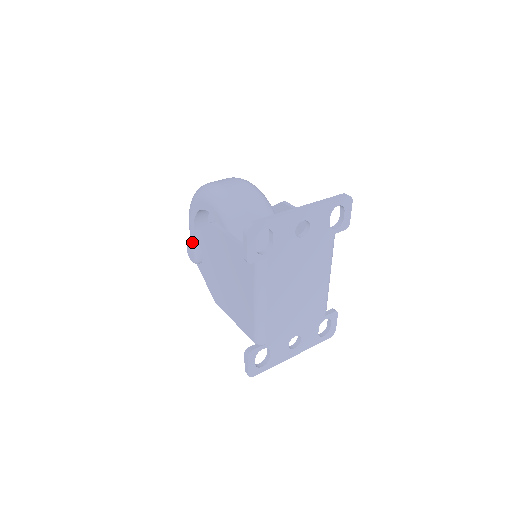
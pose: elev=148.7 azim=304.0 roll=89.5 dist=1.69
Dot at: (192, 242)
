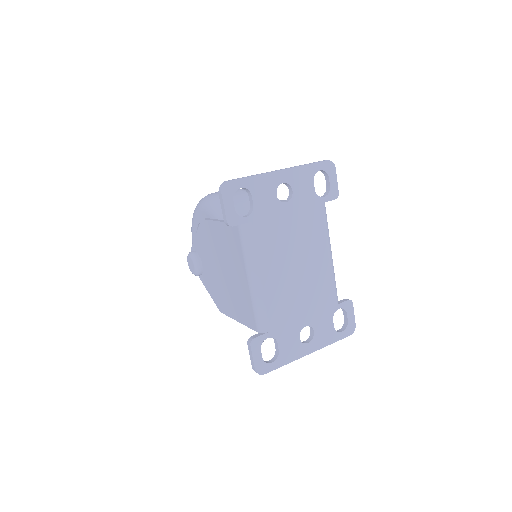
Dot at: (191, 252)
